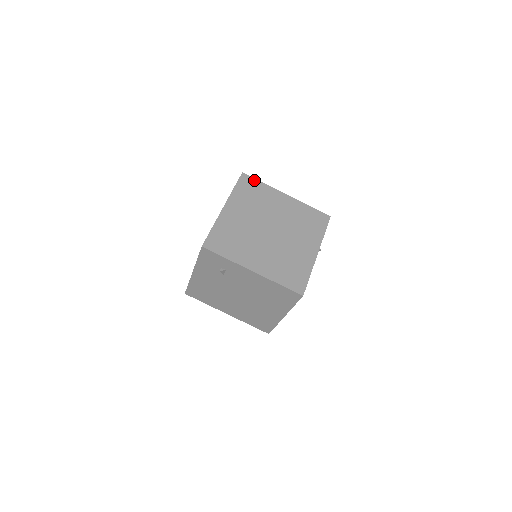
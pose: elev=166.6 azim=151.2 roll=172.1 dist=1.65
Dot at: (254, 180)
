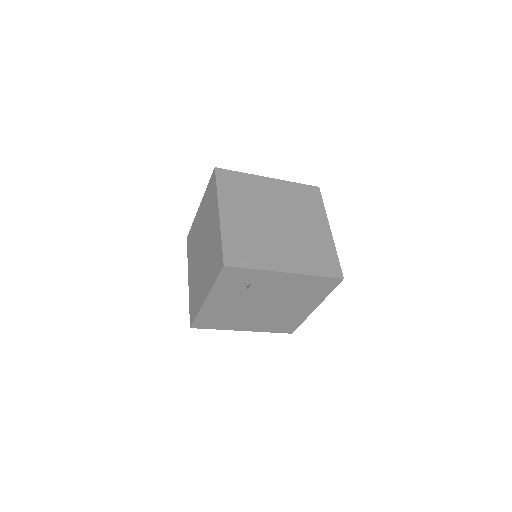
Dot at: (231, 172)
